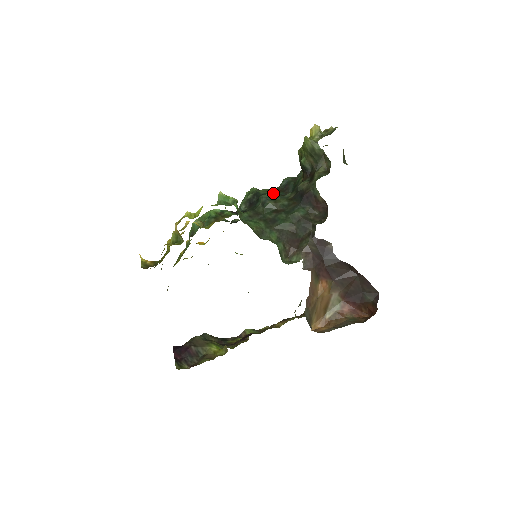
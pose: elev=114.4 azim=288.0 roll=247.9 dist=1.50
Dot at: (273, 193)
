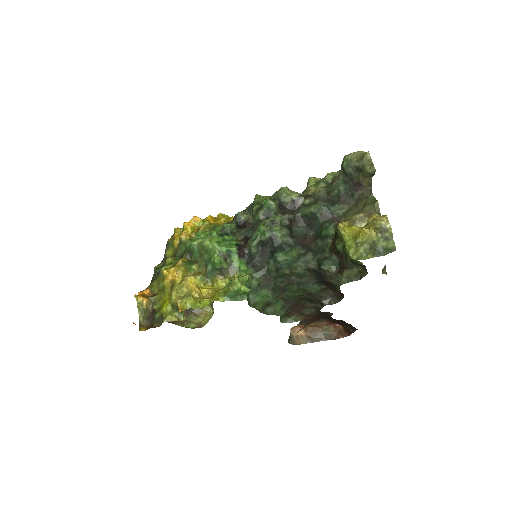
Dot at: (292, 258)
